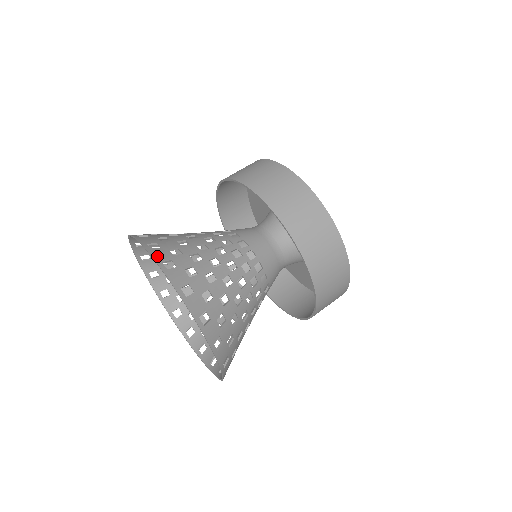
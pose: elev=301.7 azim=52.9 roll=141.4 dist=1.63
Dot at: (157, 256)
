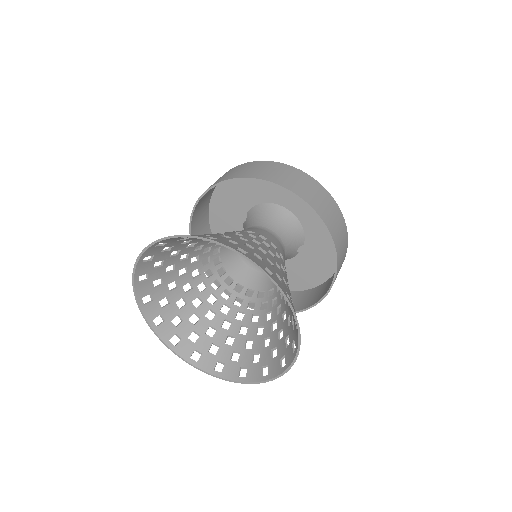
Dot at: (282, 288)
